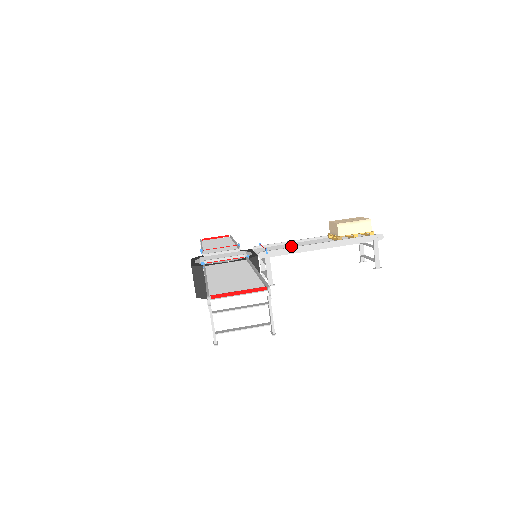
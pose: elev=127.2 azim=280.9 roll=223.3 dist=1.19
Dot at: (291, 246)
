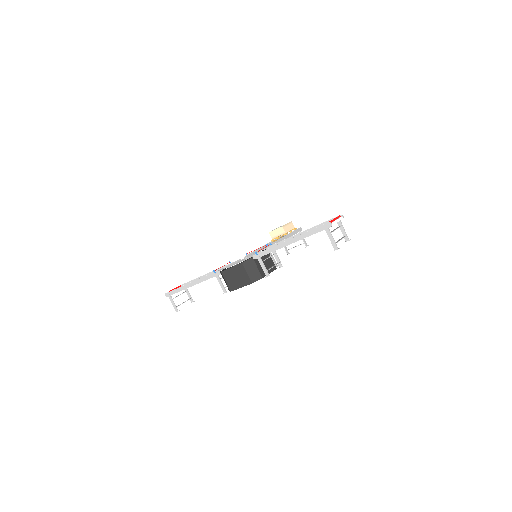
Dot at: occluded
